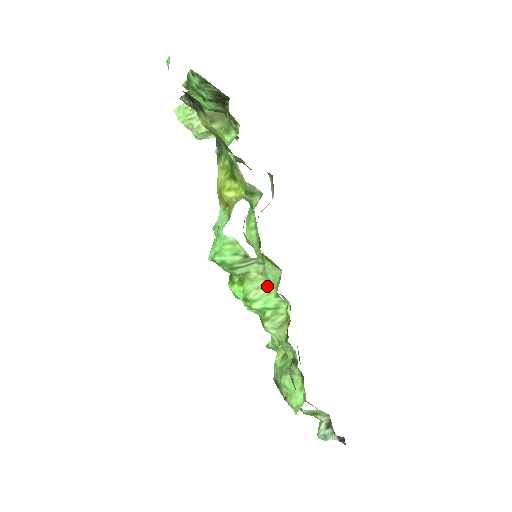
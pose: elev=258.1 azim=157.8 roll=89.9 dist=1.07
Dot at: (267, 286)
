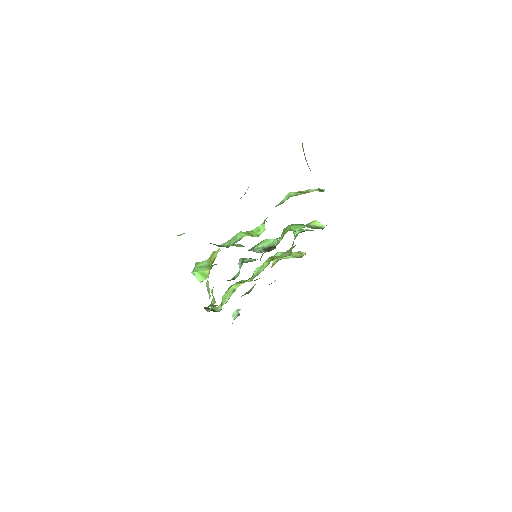
Dot at: occluded
